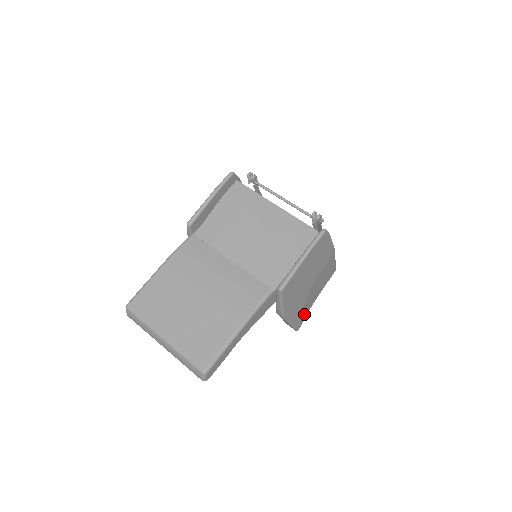
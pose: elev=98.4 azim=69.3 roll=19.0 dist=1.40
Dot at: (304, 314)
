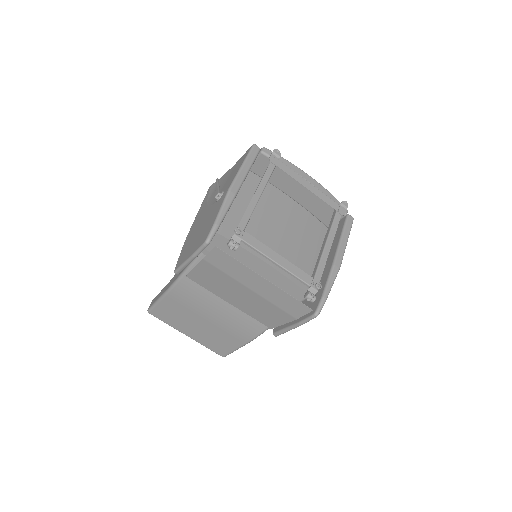
Dot at: occluded
